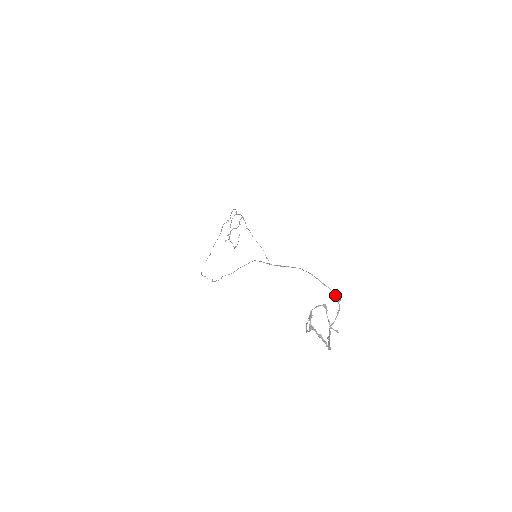
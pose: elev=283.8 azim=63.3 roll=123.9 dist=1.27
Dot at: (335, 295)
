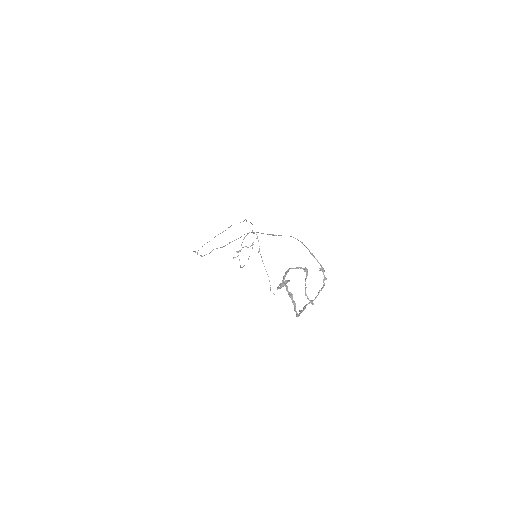
Dot at: (322, 271)
